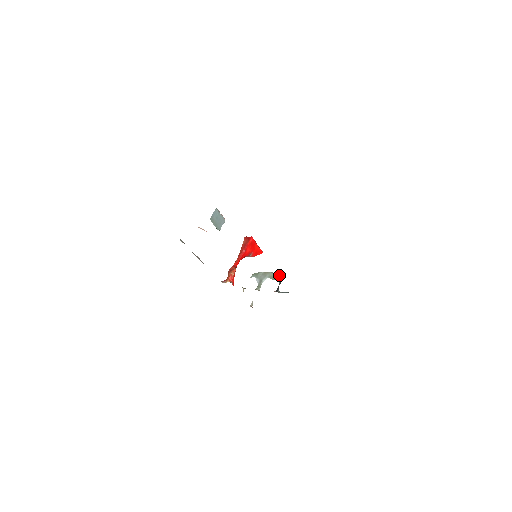
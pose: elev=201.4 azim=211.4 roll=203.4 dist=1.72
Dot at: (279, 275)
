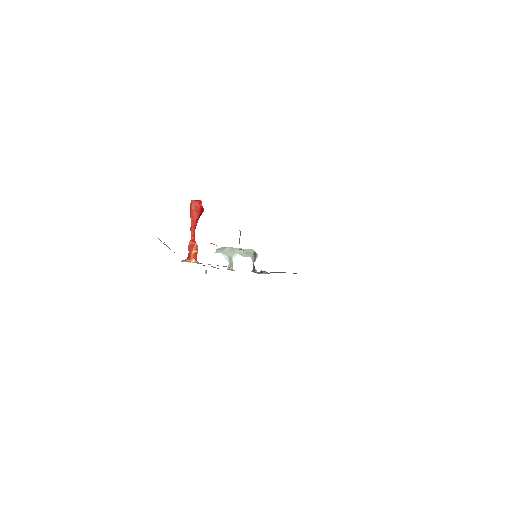
Dot at: (250, 252)
